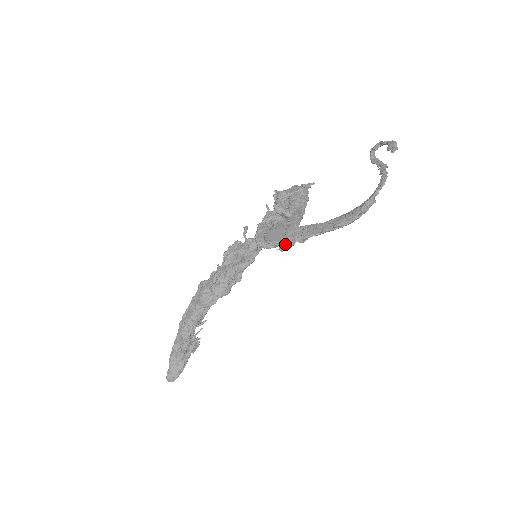
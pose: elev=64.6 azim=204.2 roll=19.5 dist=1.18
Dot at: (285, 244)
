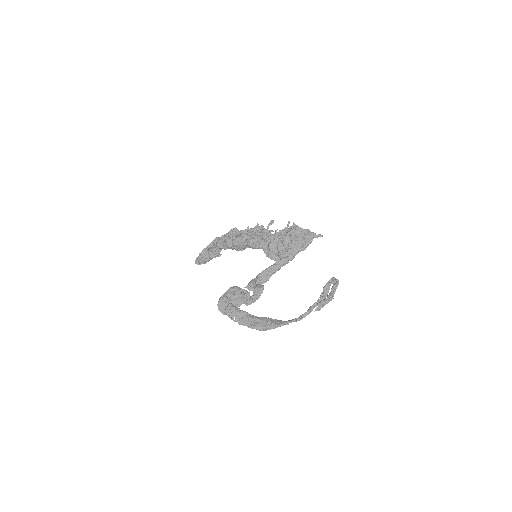
Dot at: (249, 288)
